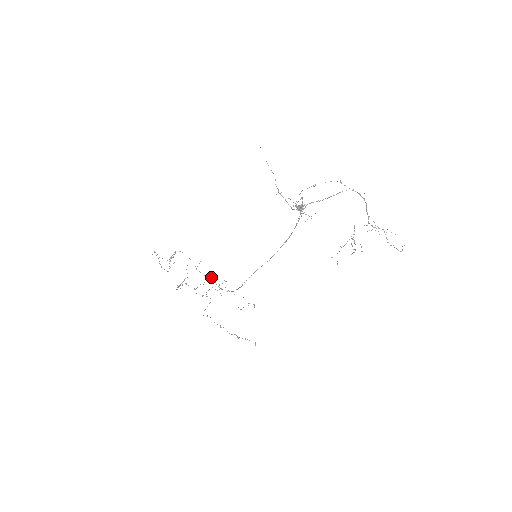
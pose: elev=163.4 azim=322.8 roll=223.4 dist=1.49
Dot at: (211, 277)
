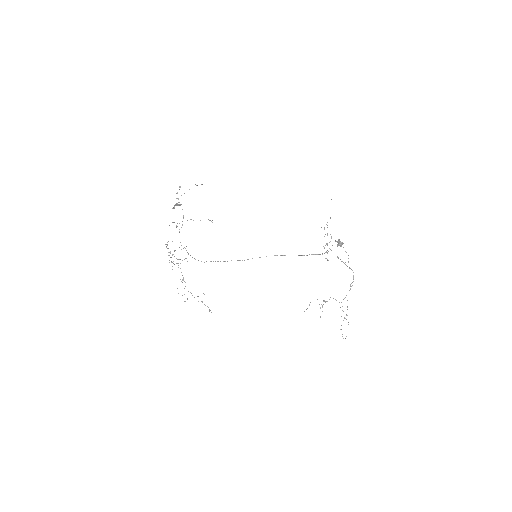
Dot at: occluded
